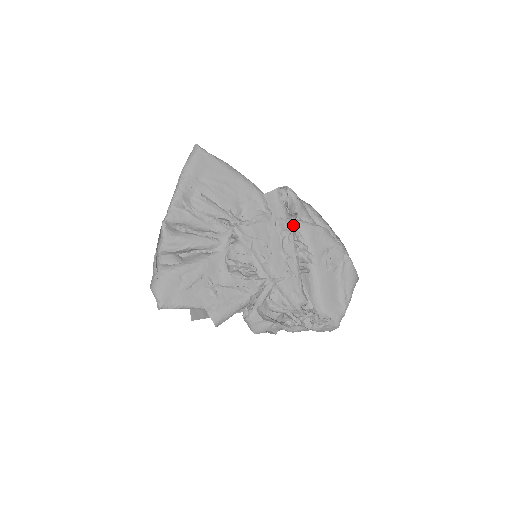
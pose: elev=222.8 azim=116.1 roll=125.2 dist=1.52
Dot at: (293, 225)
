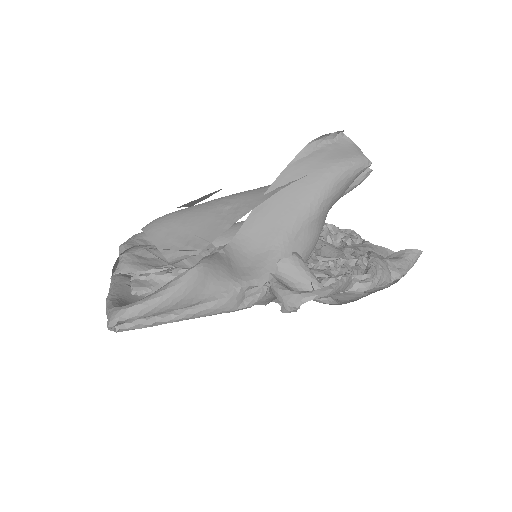
Dot at: occluded
